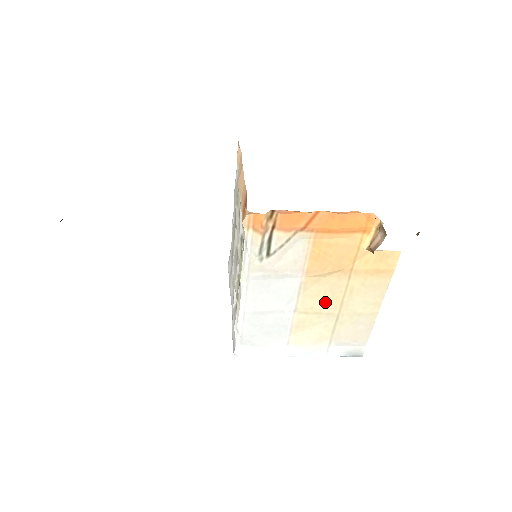
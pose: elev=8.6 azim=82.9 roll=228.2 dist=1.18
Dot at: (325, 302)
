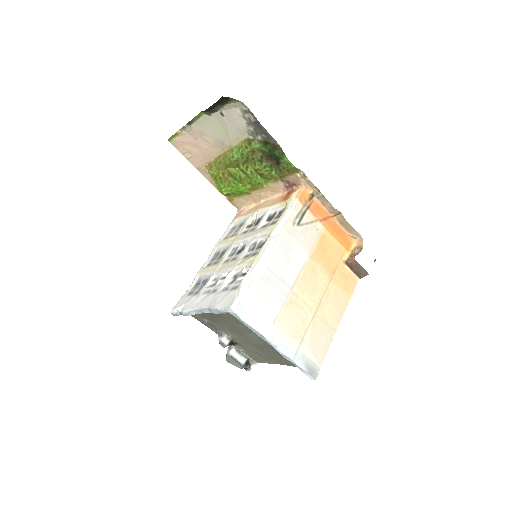
Dot at: (311, 293)
